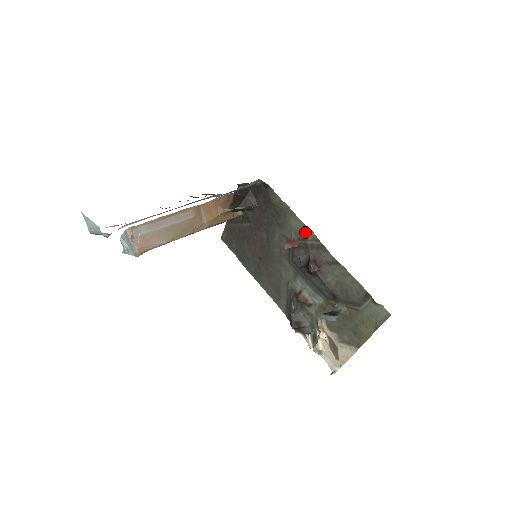
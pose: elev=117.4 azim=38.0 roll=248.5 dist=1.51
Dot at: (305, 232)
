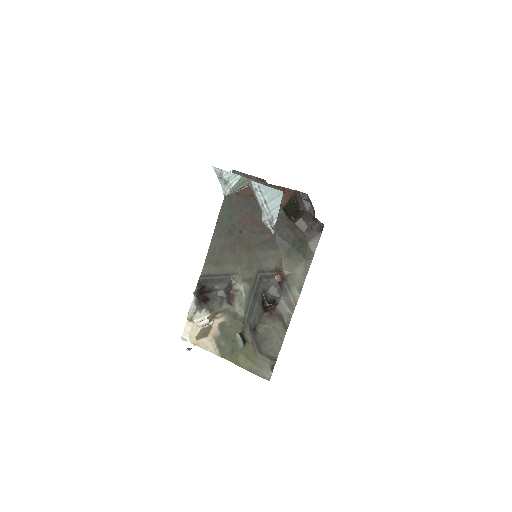
Dot at: (296, 287)
